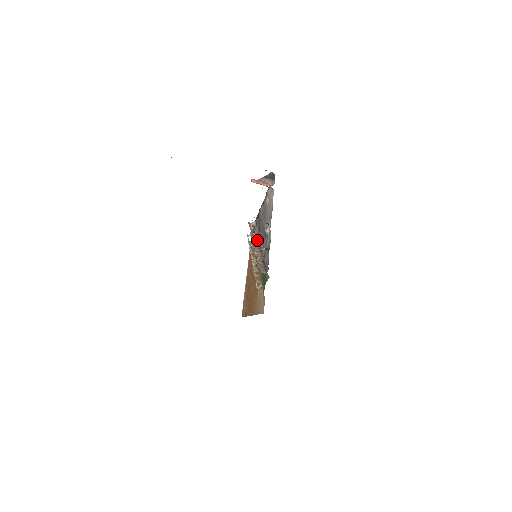
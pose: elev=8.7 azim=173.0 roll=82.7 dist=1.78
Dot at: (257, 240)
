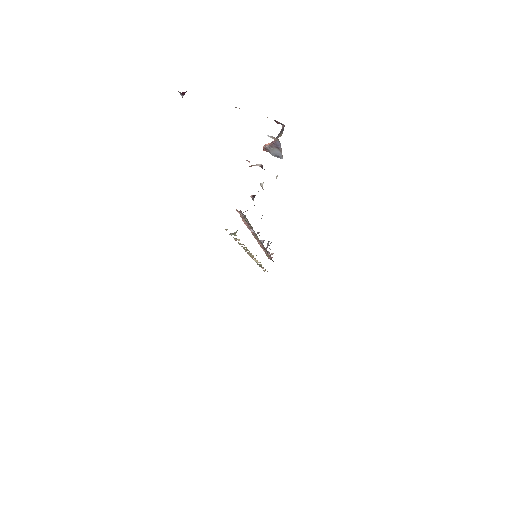
Dot at: (263, 242)
